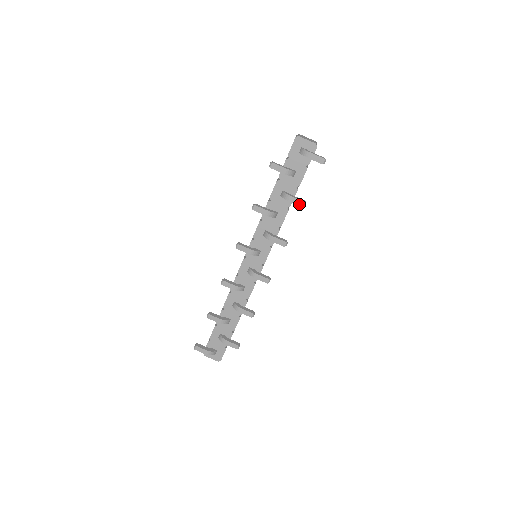
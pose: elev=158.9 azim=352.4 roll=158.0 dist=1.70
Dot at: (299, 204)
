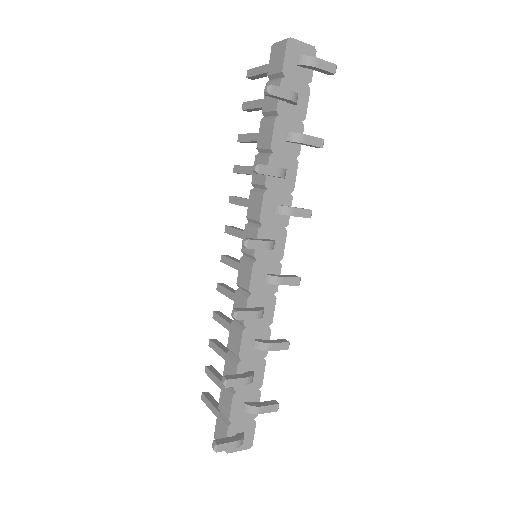
Dot at: (317, 144)
